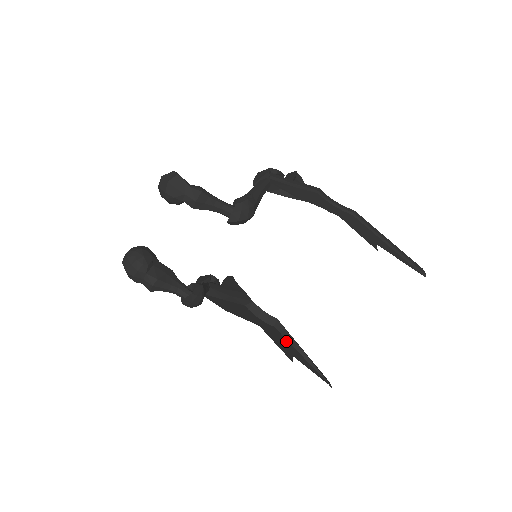
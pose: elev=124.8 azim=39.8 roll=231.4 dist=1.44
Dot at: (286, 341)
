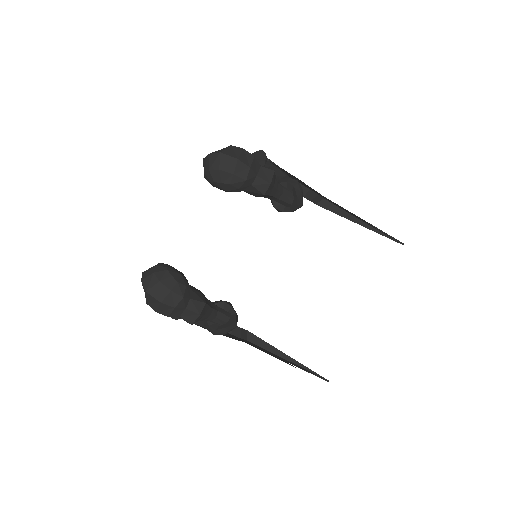
Dot at: (268, 351)
